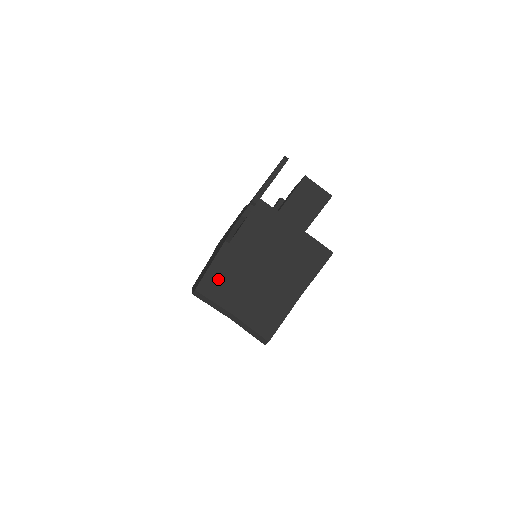
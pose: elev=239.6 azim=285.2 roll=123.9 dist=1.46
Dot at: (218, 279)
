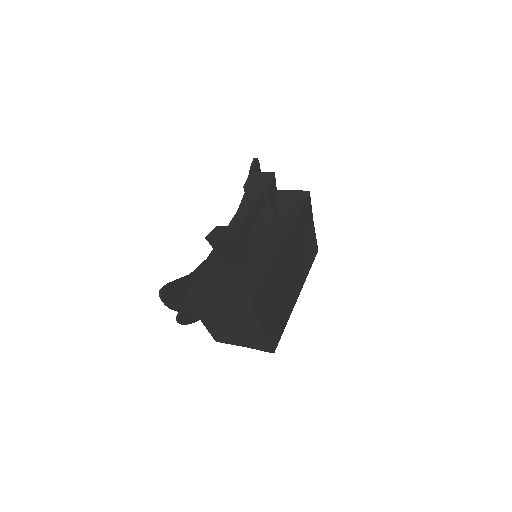
Dot at: (218, 335)
